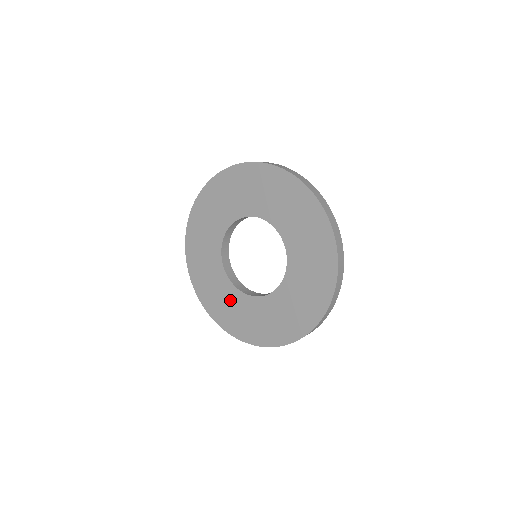
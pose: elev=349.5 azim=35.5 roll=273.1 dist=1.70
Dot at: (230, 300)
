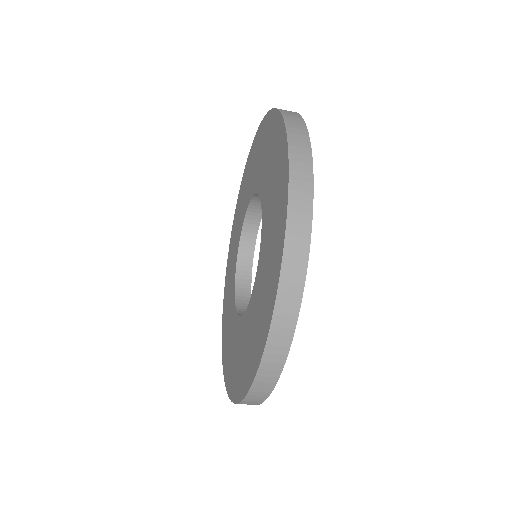
Dot at: (245, 337)
